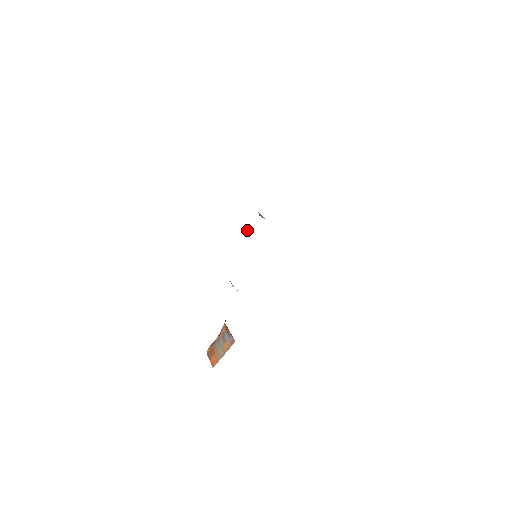
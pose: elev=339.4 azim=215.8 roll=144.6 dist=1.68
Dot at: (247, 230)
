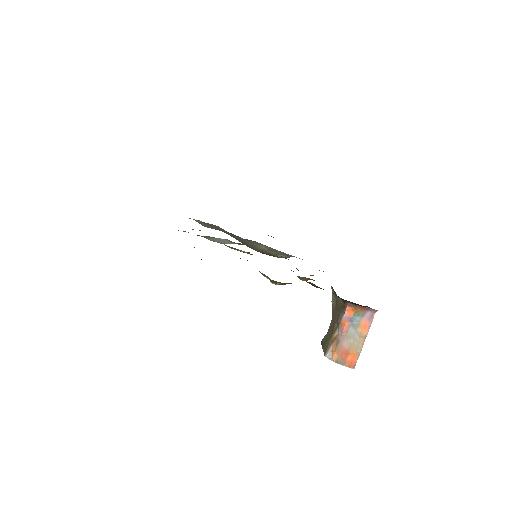
Dot at: (220, 240)
